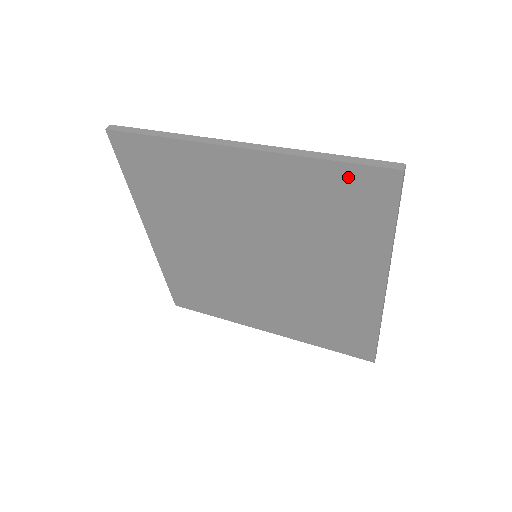
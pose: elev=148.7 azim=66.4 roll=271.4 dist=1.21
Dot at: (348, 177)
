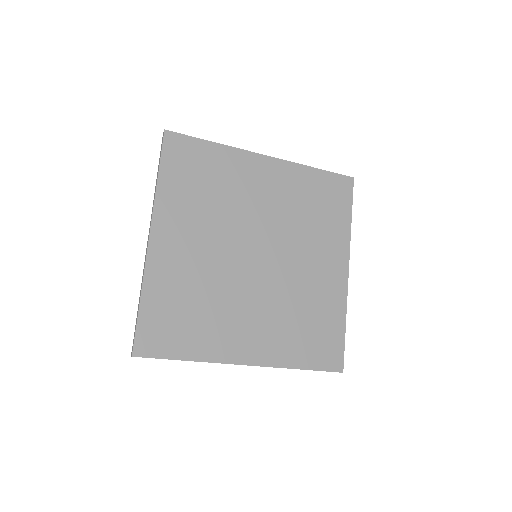
Dot at: (328, 180)
